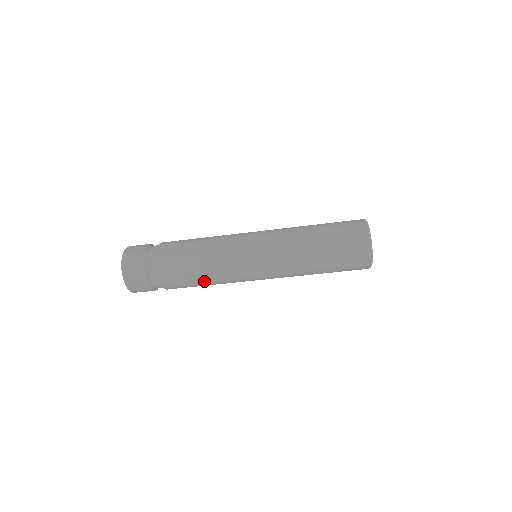
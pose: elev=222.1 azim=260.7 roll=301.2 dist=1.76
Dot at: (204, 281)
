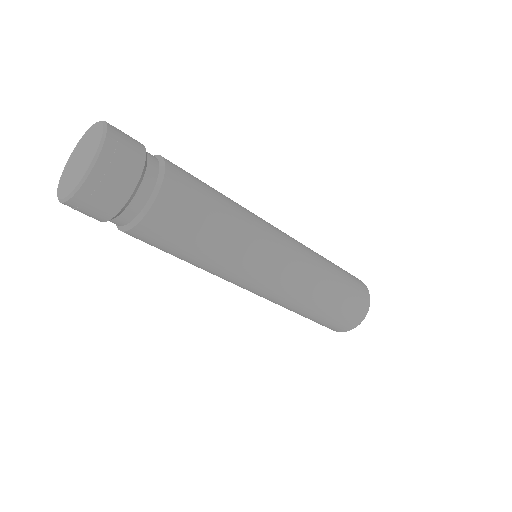
Dot at: (185, 260)
